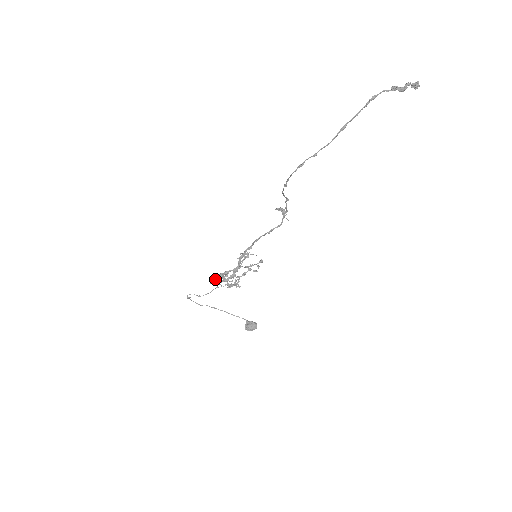
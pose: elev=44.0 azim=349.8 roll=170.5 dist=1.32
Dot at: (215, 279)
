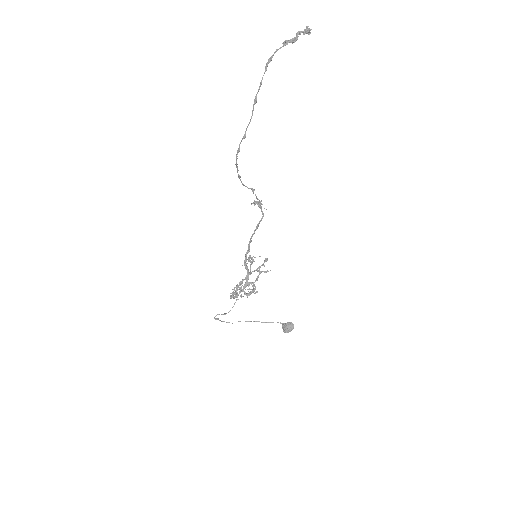
Dot at: (233, 293)
